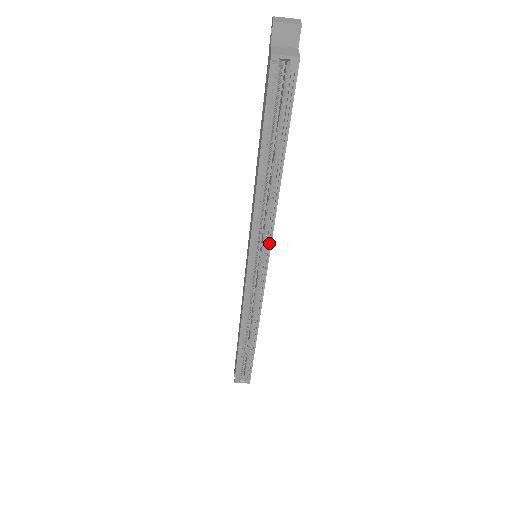
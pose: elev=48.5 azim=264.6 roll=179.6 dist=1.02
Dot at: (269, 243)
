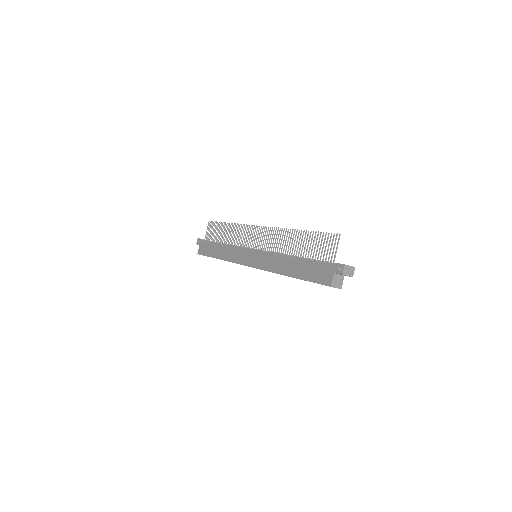
Dot at: occluded
